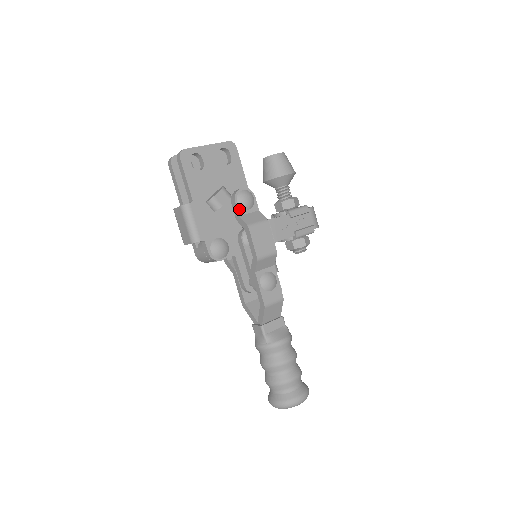
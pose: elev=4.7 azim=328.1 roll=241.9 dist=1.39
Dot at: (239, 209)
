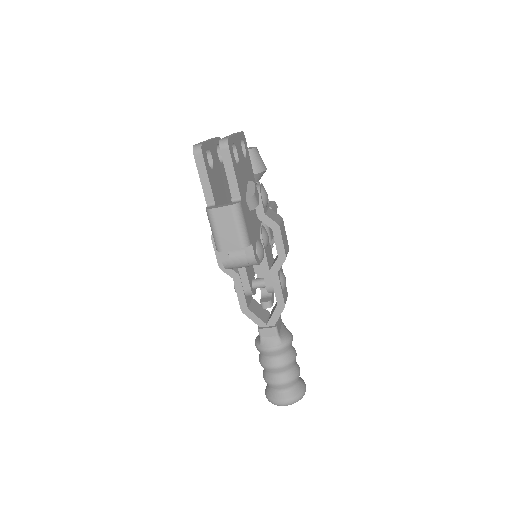
Dot at: (263, 207)
